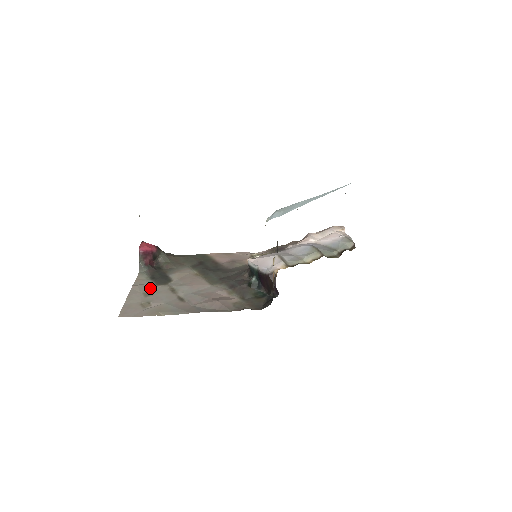
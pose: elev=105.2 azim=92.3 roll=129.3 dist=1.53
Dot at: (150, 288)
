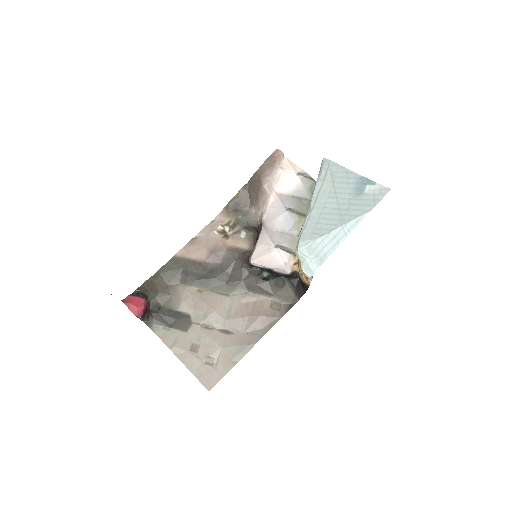
Dot at: (187, 340)
